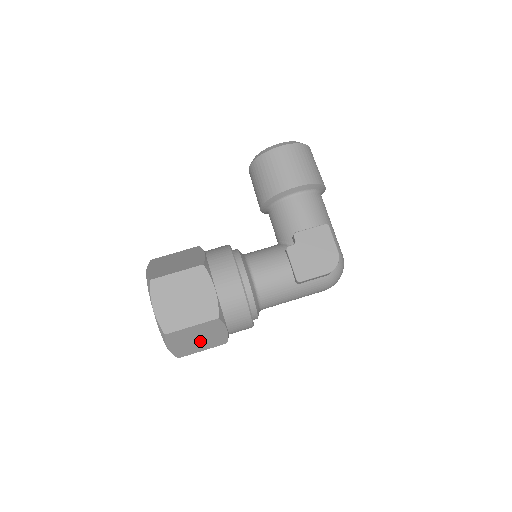
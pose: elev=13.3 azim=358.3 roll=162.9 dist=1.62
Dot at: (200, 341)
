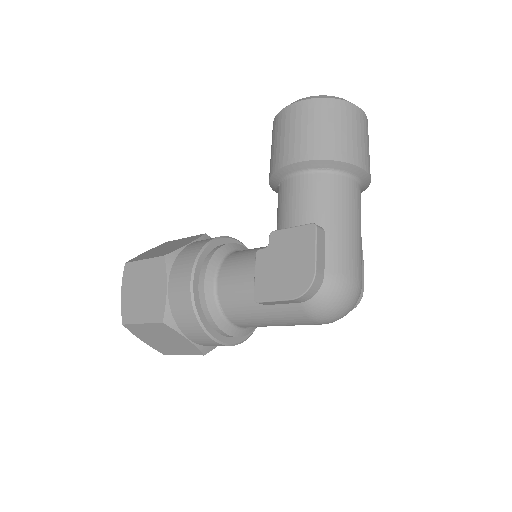
Dot at: (169, 343)
